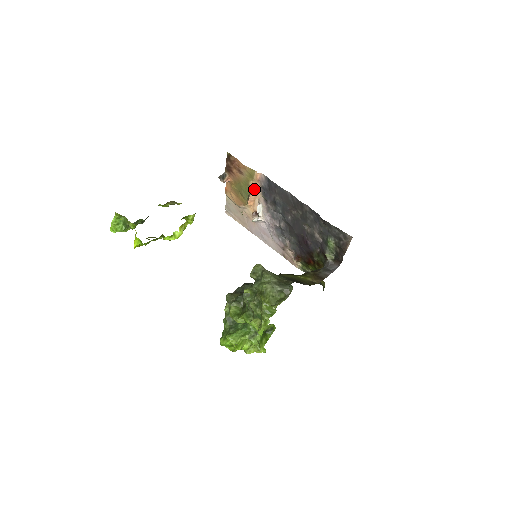
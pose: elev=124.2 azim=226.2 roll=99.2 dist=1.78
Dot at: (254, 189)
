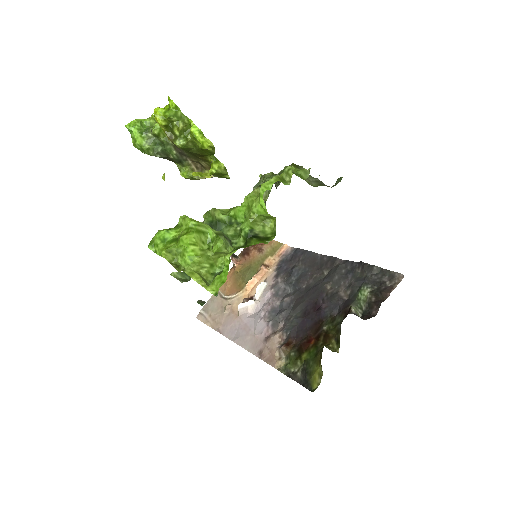
Dot at: (267, 266)
